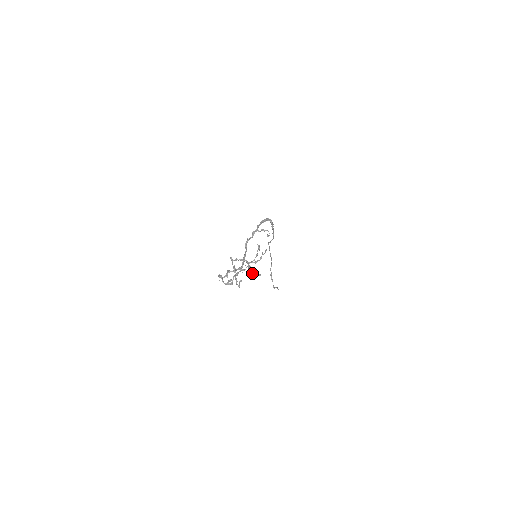
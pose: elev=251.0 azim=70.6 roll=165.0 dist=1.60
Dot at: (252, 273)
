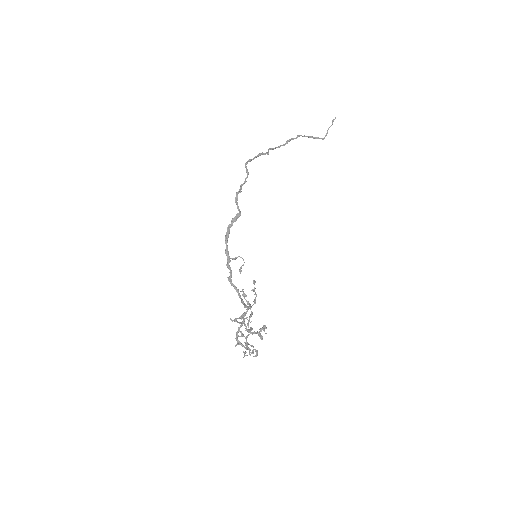
Dot at: (257, 333)
